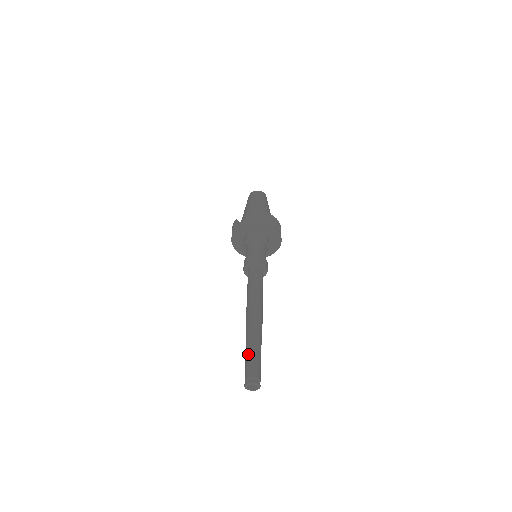
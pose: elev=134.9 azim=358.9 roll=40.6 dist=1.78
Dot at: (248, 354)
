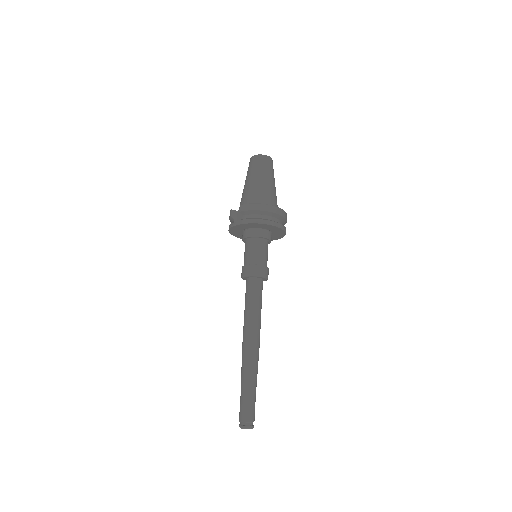
Dot at: (242, 393)
